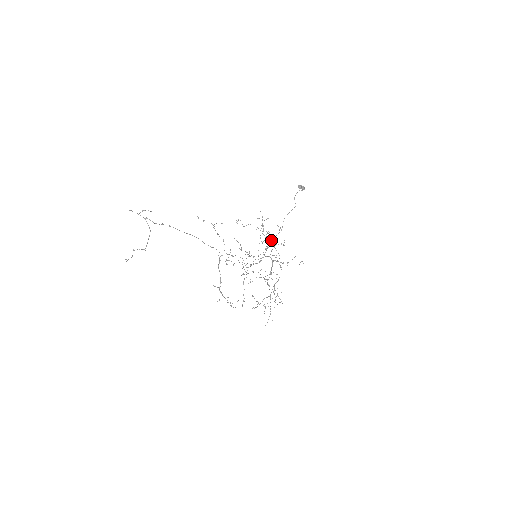
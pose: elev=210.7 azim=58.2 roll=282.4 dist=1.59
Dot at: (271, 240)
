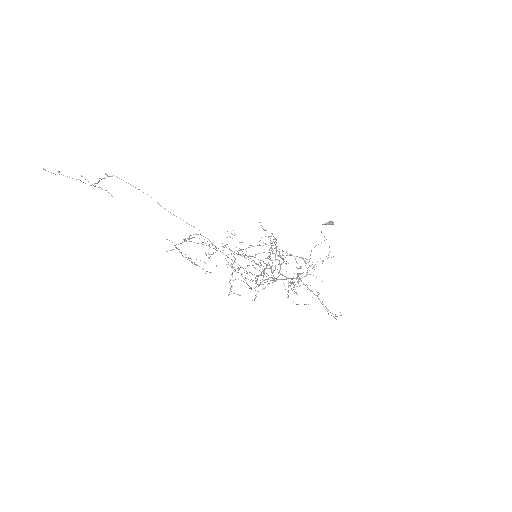
Dot at: occluded
